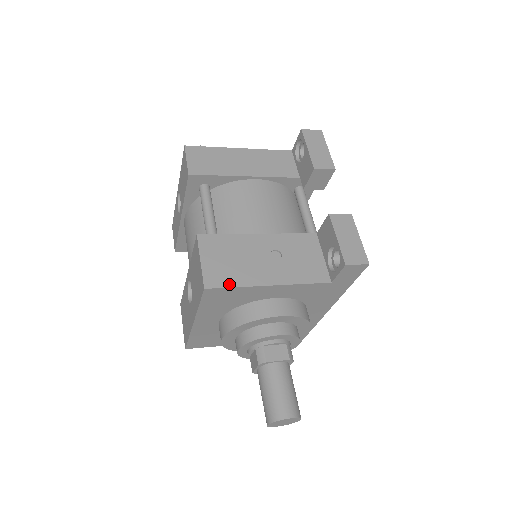
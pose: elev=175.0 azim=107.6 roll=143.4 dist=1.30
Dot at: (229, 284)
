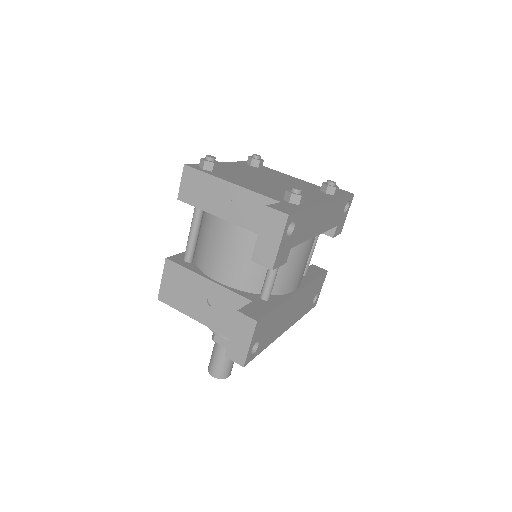
Dot at: (172, 305)
